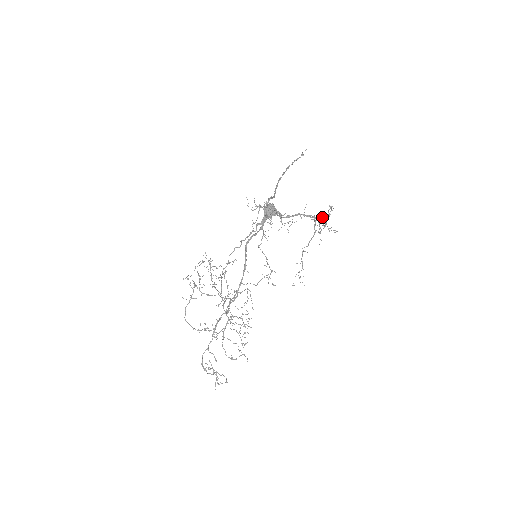
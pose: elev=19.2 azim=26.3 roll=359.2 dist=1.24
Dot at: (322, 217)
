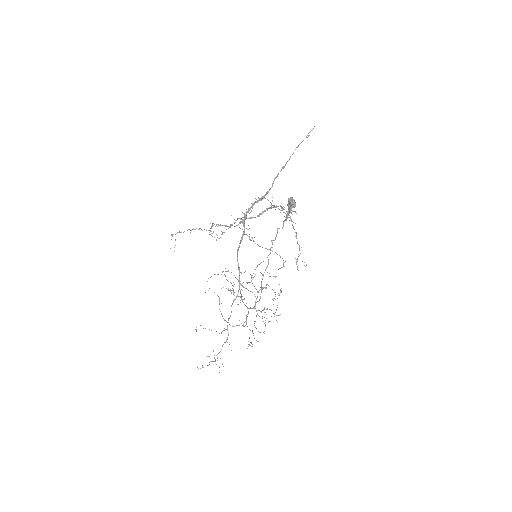
Dot at: (274, 205)
